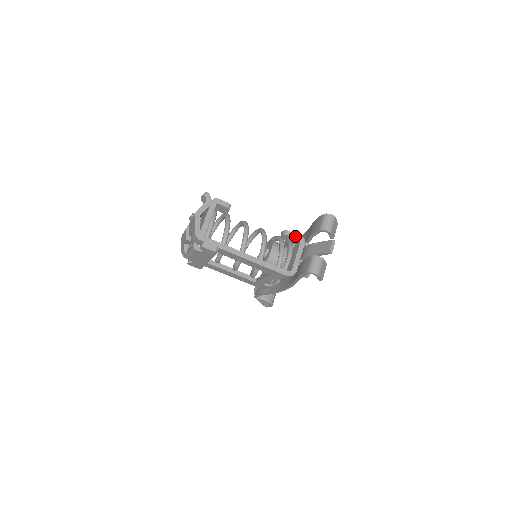
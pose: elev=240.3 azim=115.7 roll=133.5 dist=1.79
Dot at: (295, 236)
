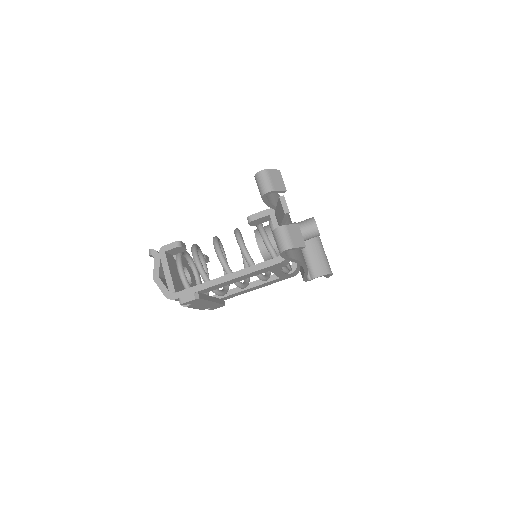
Dot at: (260, 215)
